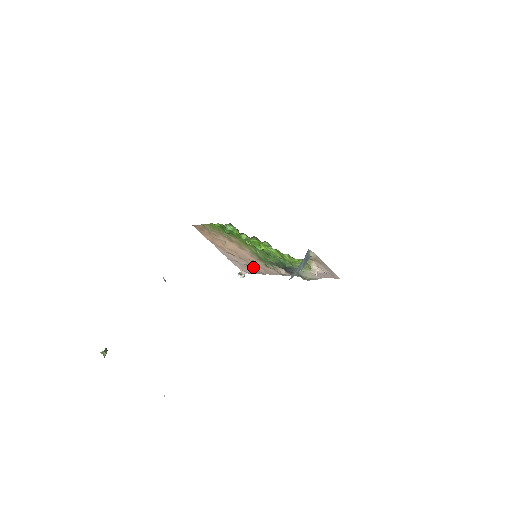
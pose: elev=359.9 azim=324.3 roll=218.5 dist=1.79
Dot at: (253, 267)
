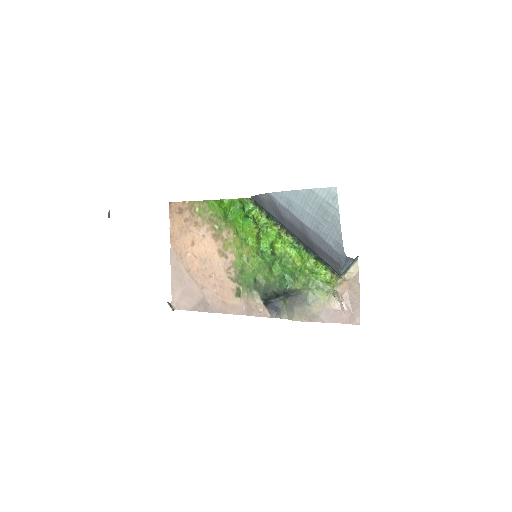
Dot at: (206, 295)
